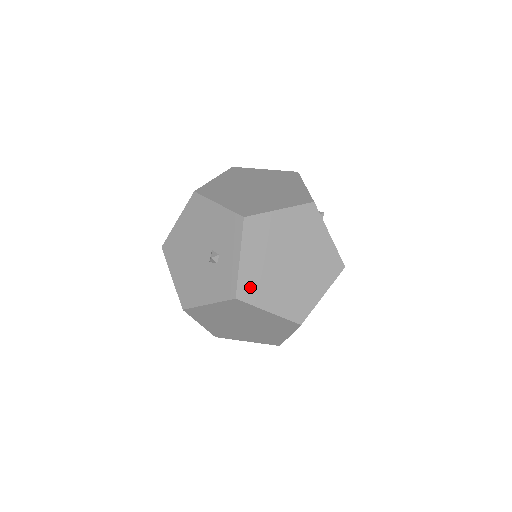
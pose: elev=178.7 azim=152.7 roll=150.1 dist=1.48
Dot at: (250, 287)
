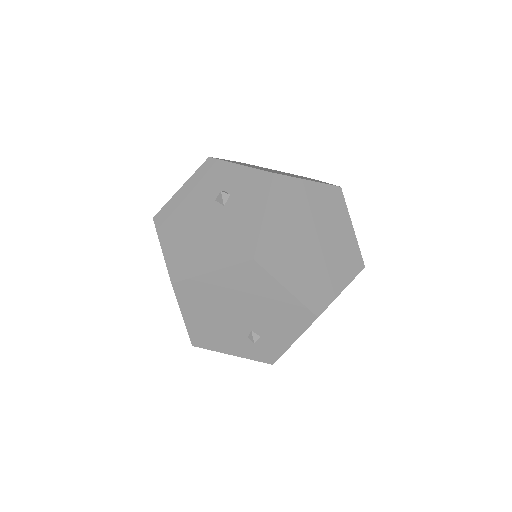
Dot at: occluded
